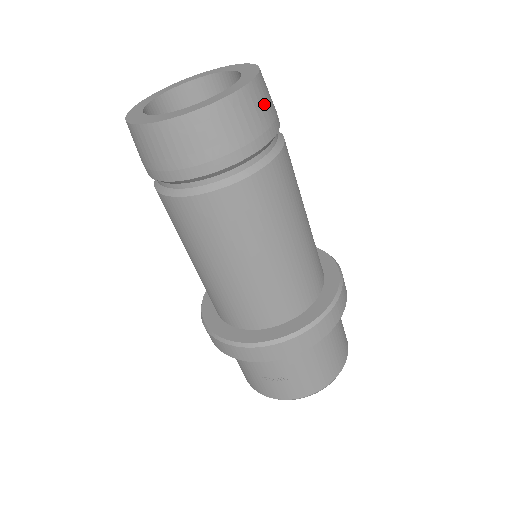
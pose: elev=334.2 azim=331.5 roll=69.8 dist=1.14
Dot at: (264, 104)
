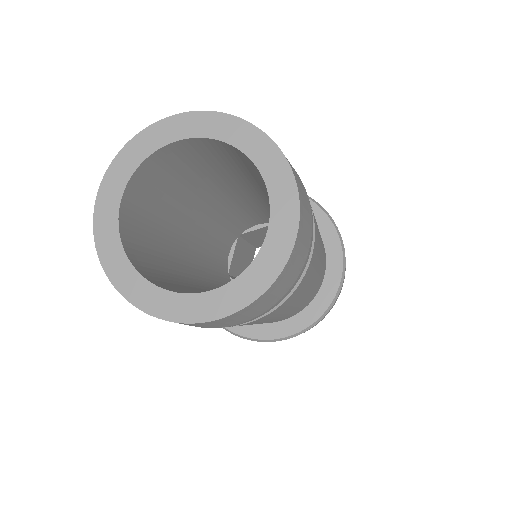
Dot at: (298, 178)
